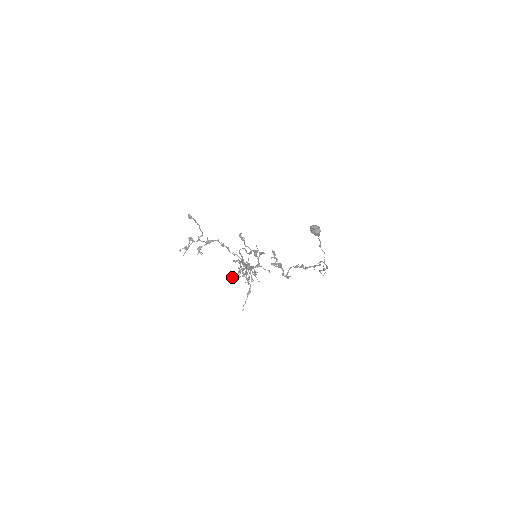
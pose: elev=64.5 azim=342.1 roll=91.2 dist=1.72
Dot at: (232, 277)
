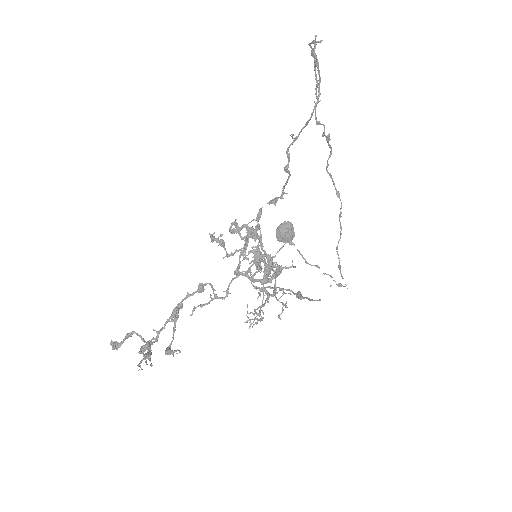
Dot at: (255, 312)
